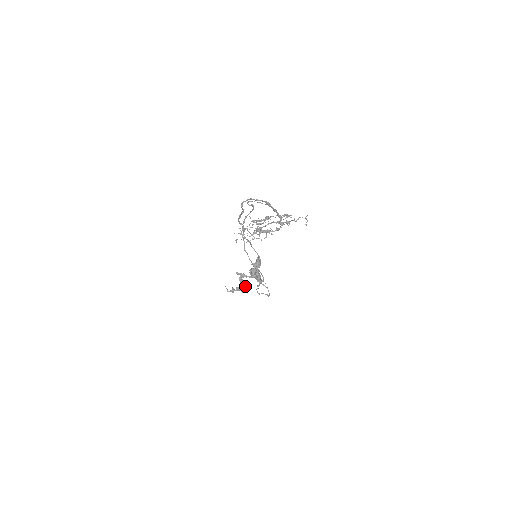
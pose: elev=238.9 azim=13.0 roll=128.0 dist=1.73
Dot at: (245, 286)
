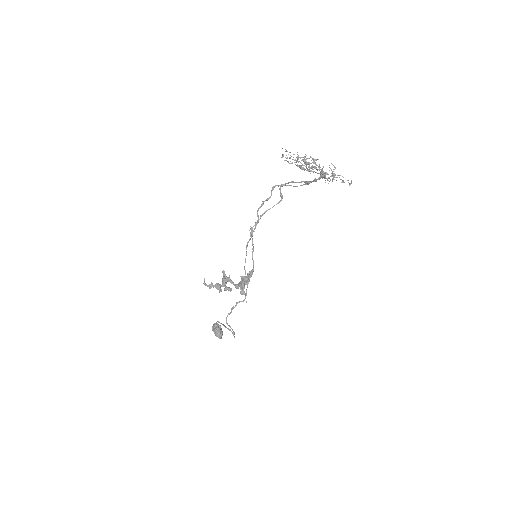
Dot at: (226, 287)
